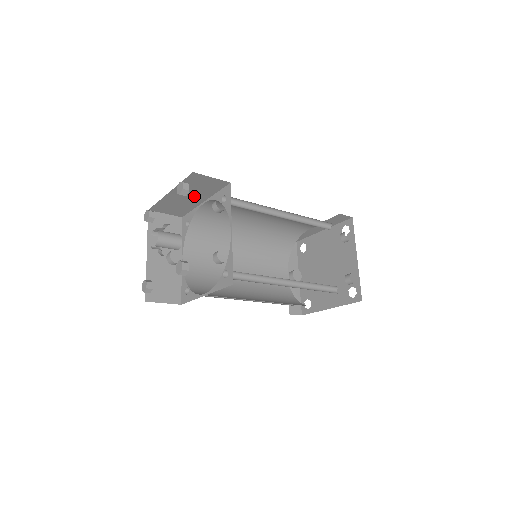
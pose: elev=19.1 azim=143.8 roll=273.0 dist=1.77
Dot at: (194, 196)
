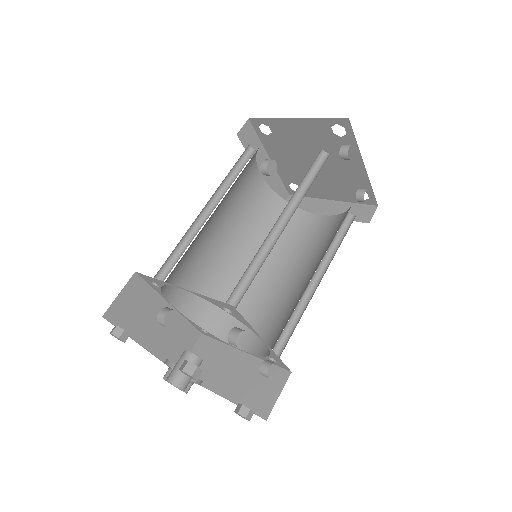
Dot at: occluded
